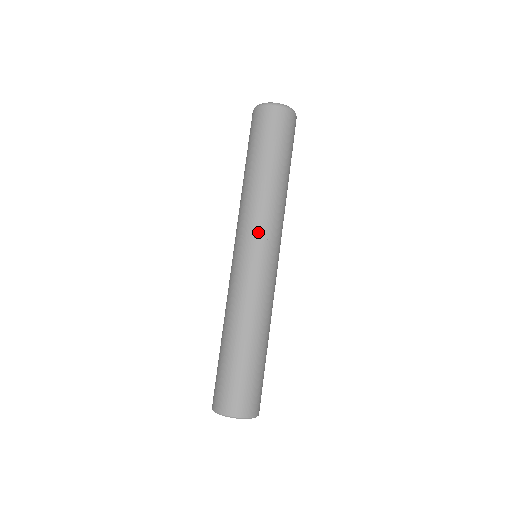
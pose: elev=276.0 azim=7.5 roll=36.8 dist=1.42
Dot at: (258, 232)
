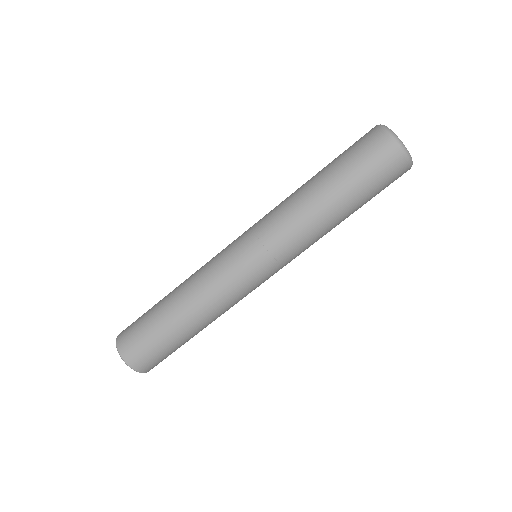
Dot at: (272, 246)
